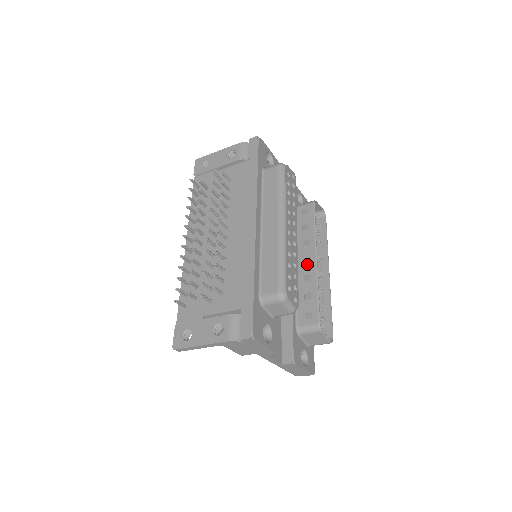
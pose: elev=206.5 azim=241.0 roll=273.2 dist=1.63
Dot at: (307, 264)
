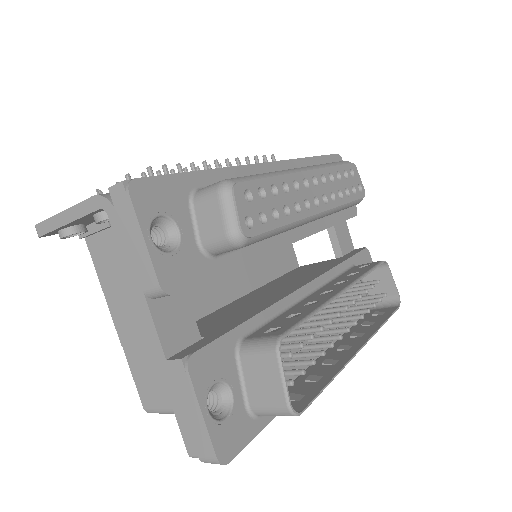
Dot at: (324, 294)
